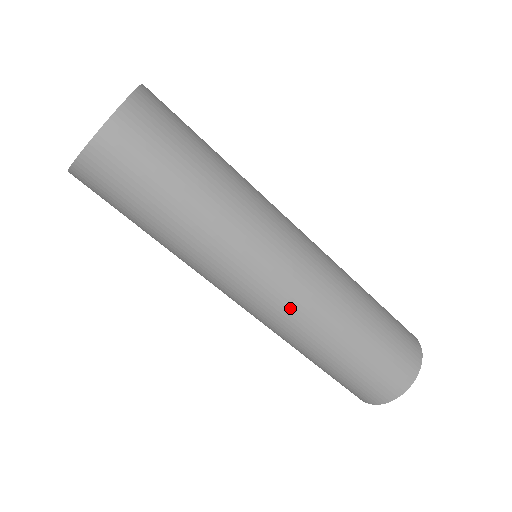
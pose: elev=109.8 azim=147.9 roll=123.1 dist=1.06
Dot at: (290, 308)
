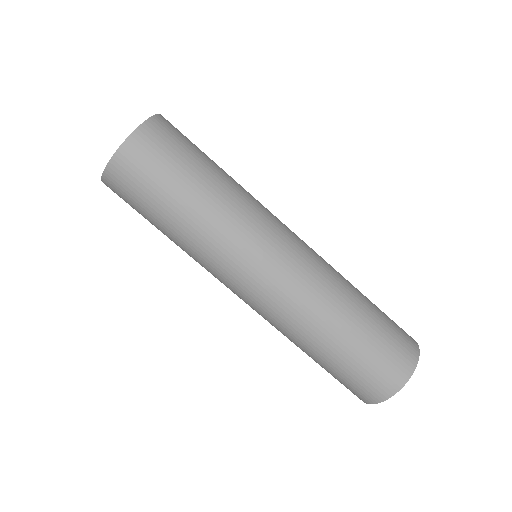
Dot at: (308, 262)
